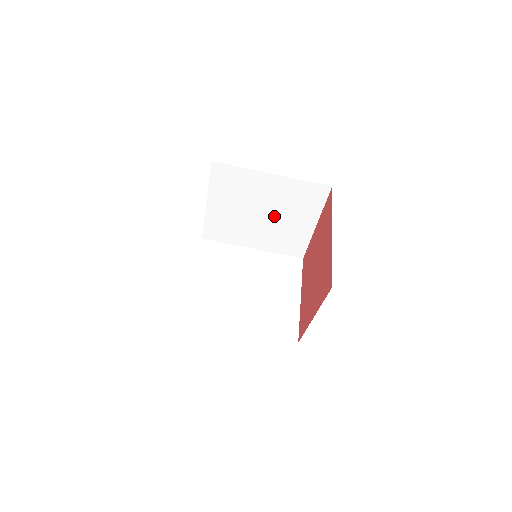
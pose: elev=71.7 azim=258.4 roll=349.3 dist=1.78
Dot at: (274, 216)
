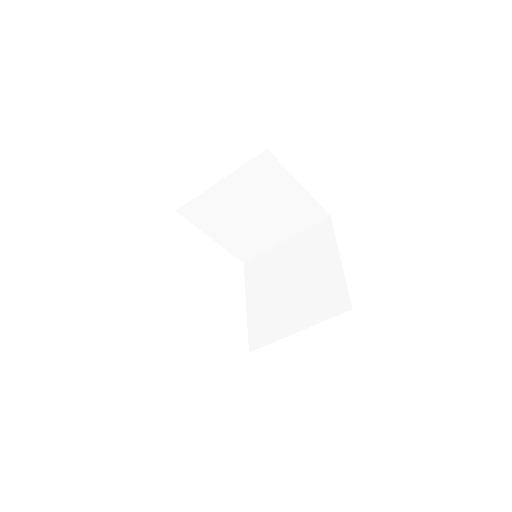
Dot at: occluded
